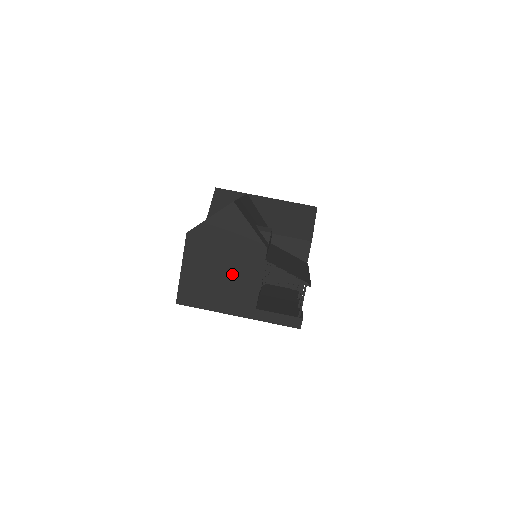
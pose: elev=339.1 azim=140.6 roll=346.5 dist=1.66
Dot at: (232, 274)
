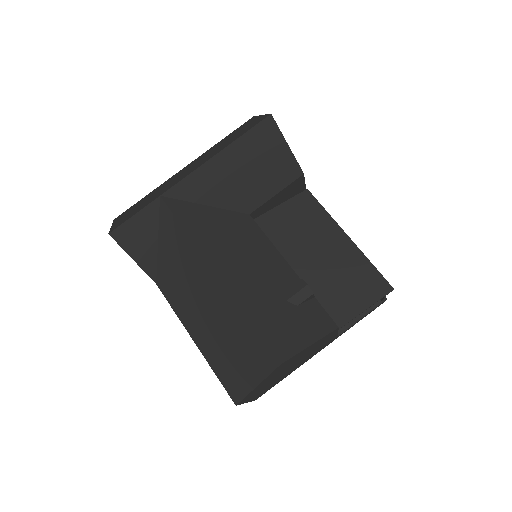
Dot at: (304, 358)
